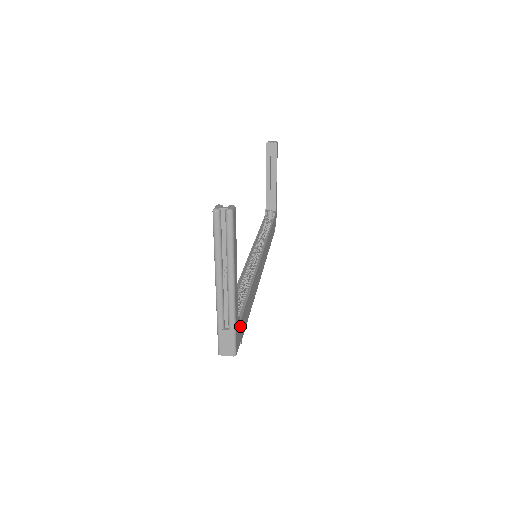
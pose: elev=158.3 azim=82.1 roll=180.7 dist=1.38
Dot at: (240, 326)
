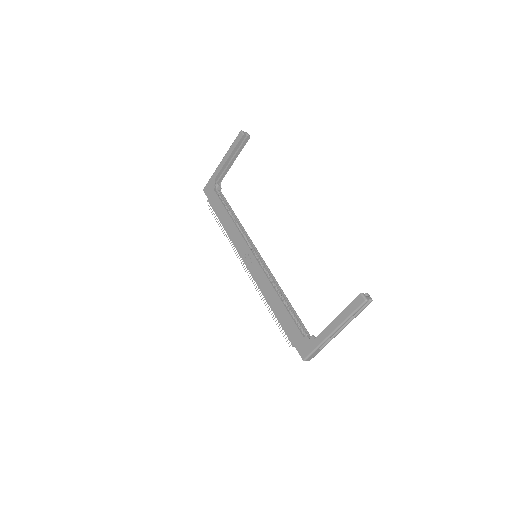
Dot at: occluded
